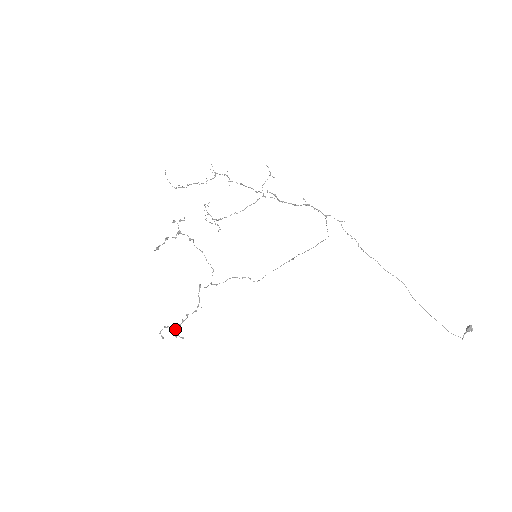
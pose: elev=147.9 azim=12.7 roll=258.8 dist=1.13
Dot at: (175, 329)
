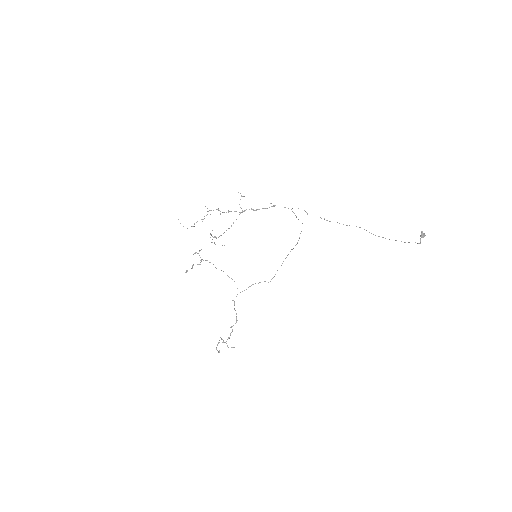
Dot at: occluded
